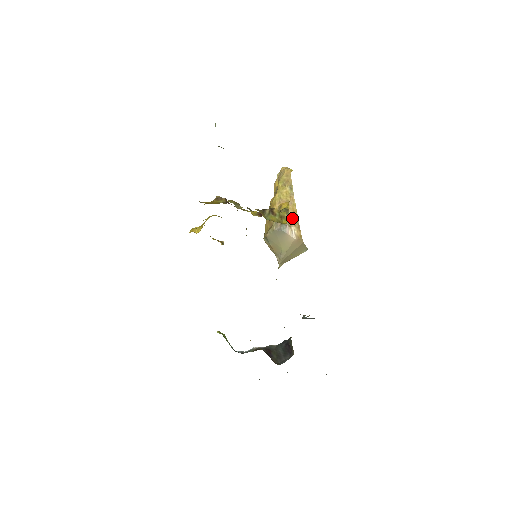
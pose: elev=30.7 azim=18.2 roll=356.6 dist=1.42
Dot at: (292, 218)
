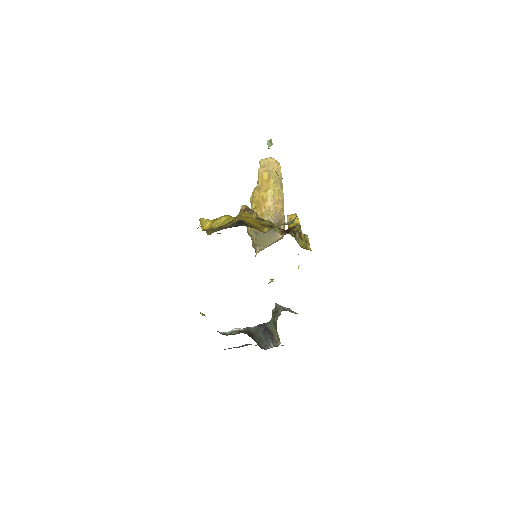
Dot at: (281, 218)
